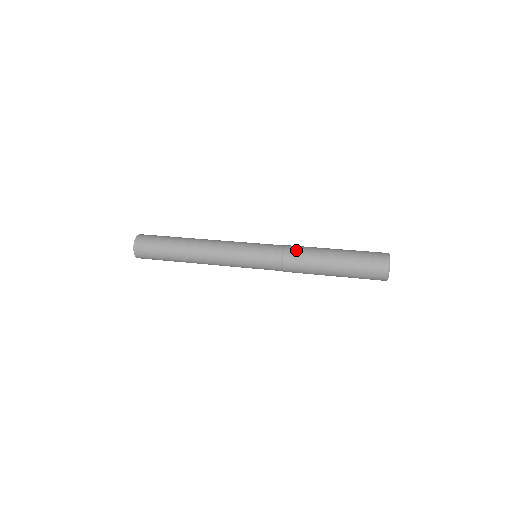
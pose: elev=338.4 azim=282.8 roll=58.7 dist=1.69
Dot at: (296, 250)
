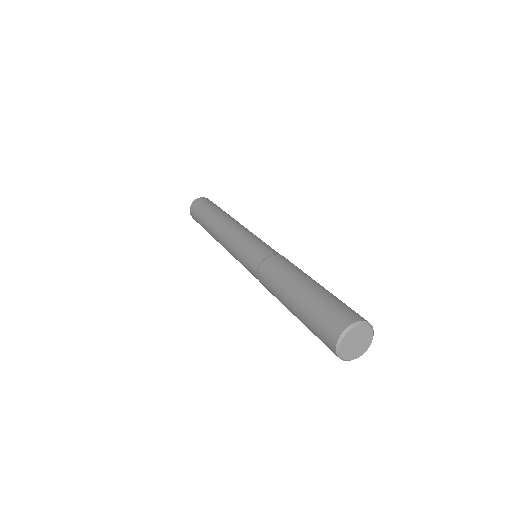
Dot at: (287, 260)
